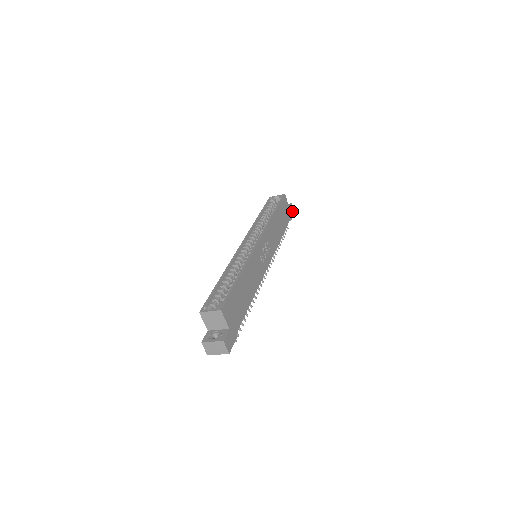
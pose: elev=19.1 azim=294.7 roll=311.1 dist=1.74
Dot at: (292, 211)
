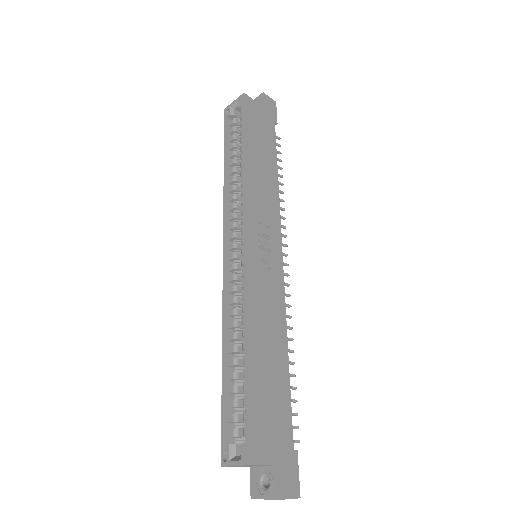
Dot at: (270, 106)
